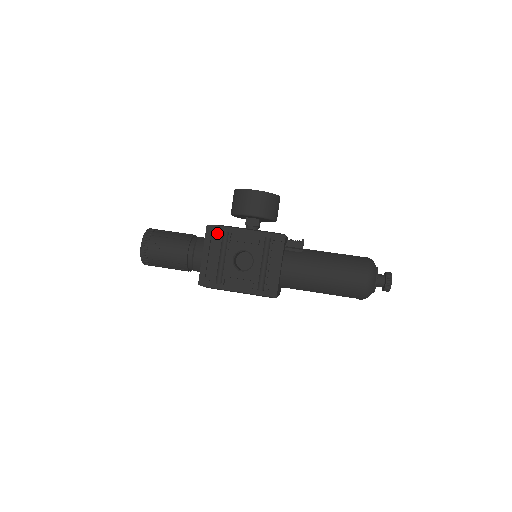
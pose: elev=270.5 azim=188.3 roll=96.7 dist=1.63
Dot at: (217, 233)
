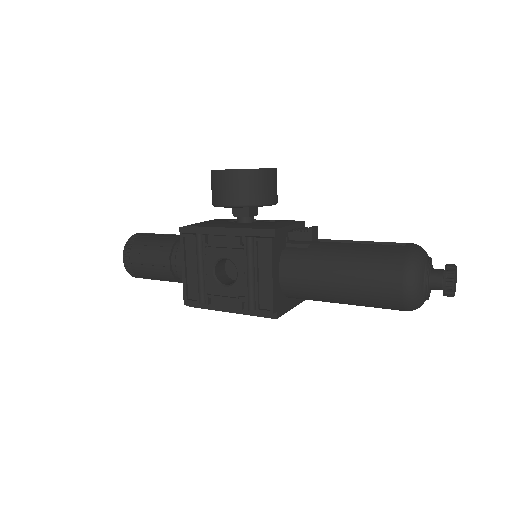
Dot at: (190, 237)
